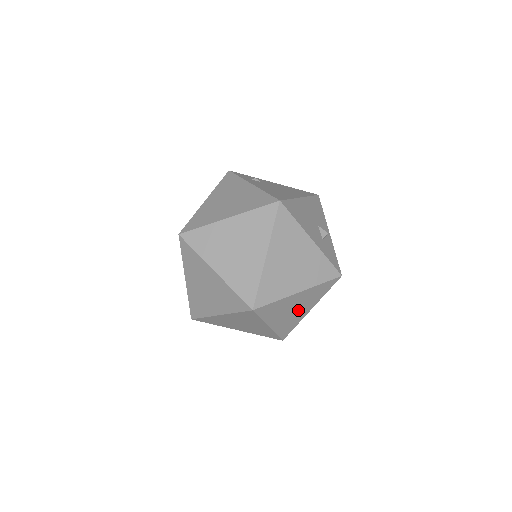
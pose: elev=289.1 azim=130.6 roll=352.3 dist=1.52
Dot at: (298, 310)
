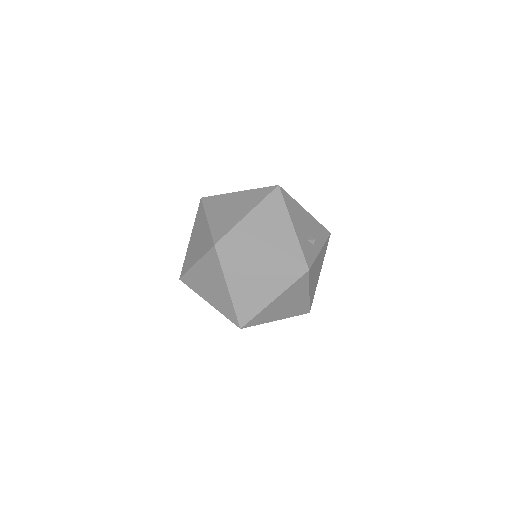
Dot at: (260, 288)
